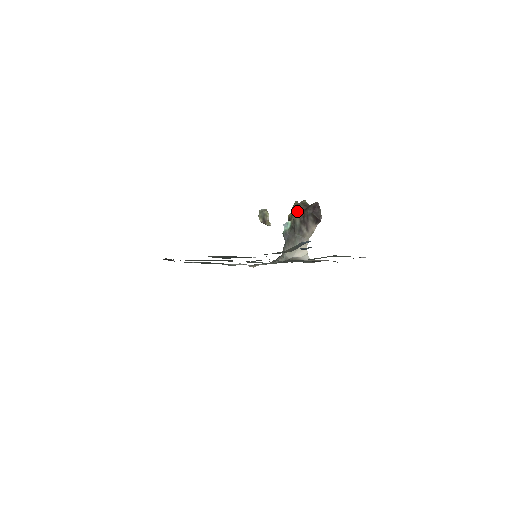
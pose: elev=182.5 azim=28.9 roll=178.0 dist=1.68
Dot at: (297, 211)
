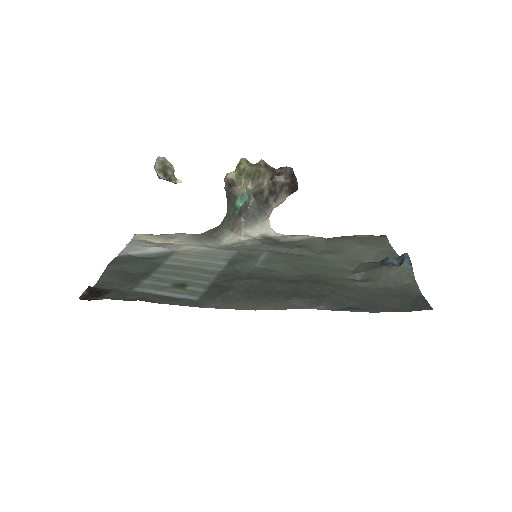
Dot at: (264, 178)
